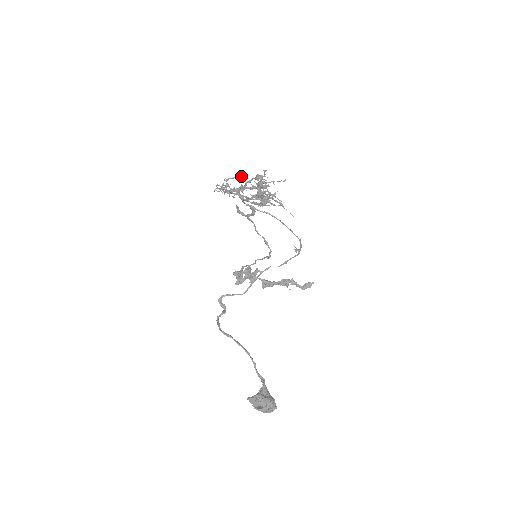
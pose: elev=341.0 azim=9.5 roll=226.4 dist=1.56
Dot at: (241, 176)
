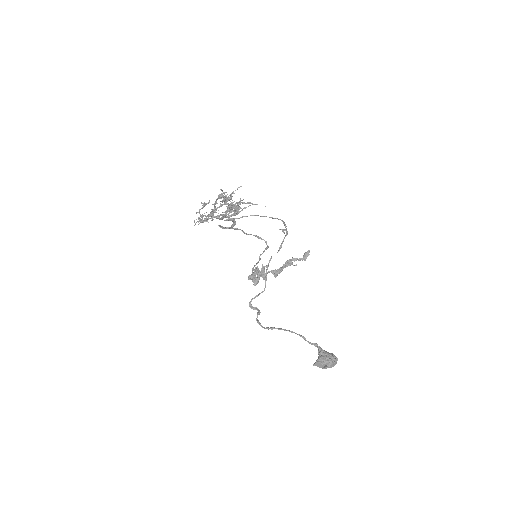
Dot at: (207, 203)
